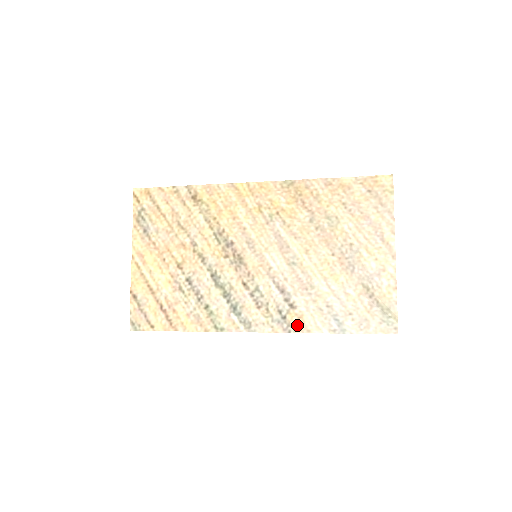
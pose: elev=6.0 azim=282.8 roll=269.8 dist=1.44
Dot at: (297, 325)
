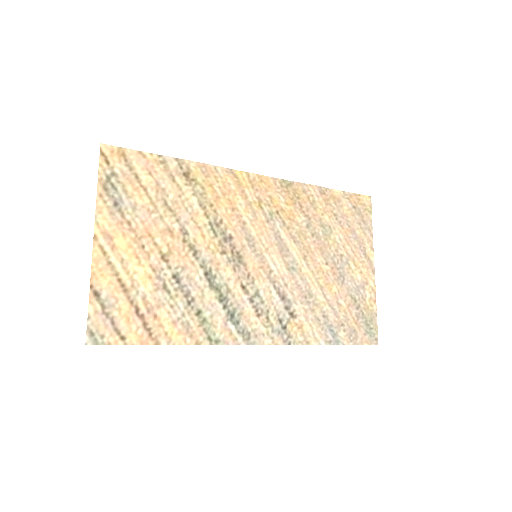
Dot at: (297, 336)
